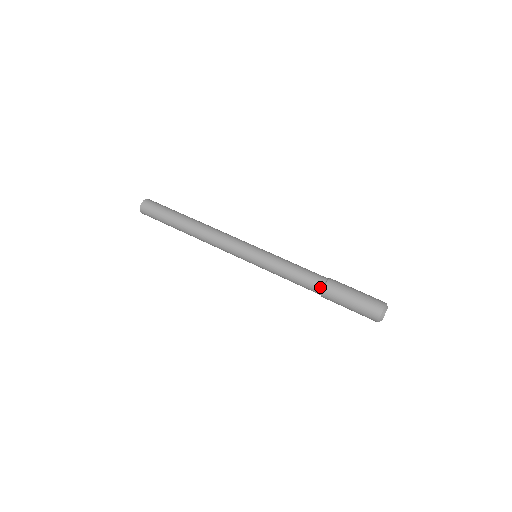
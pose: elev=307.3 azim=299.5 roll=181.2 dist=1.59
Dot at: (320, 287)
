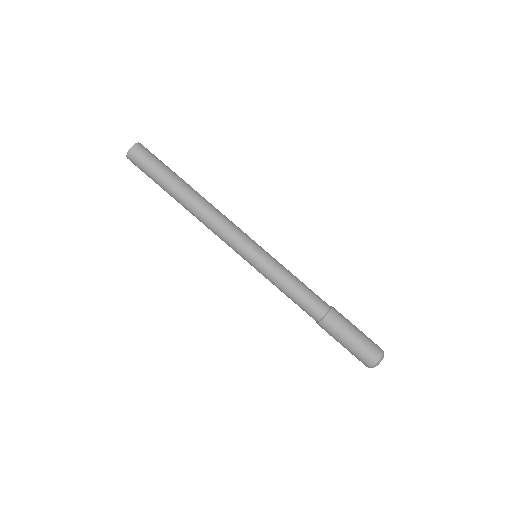
Dot at: (317, 318)
